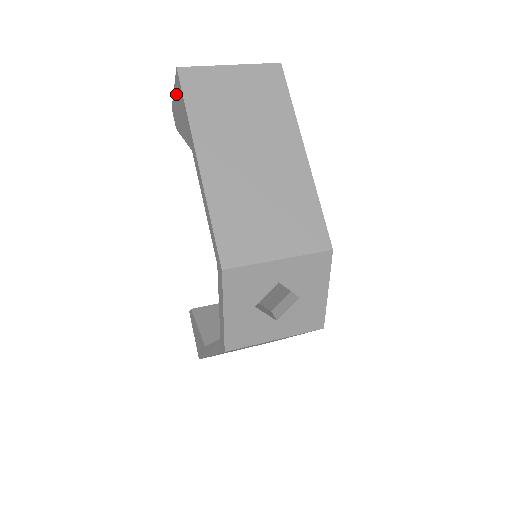
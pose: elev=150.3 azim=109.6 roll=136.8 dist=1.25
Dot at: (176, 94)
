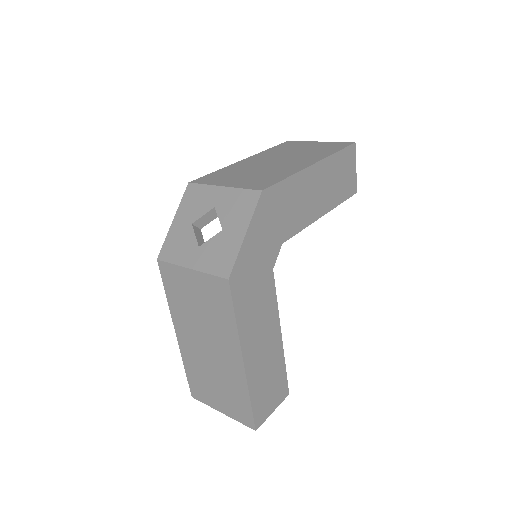
Dot at: occluded
